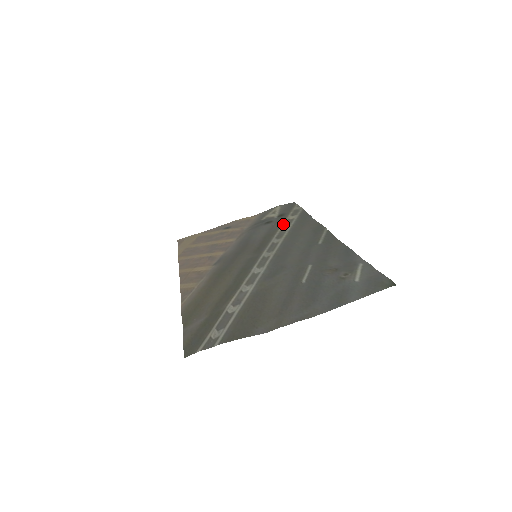
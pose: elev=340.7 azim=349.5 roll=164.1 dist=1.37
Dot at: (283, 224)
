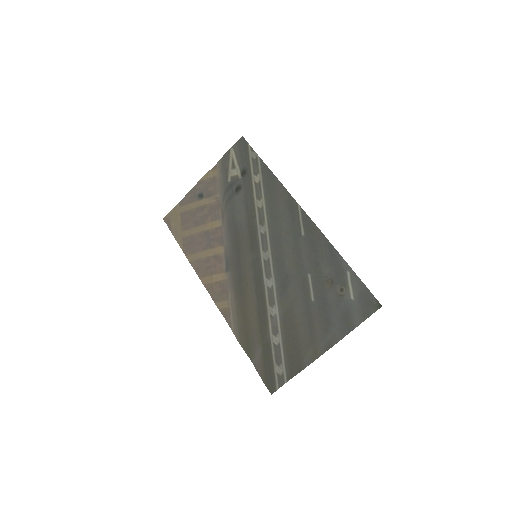
Dot at: (254, 194)
